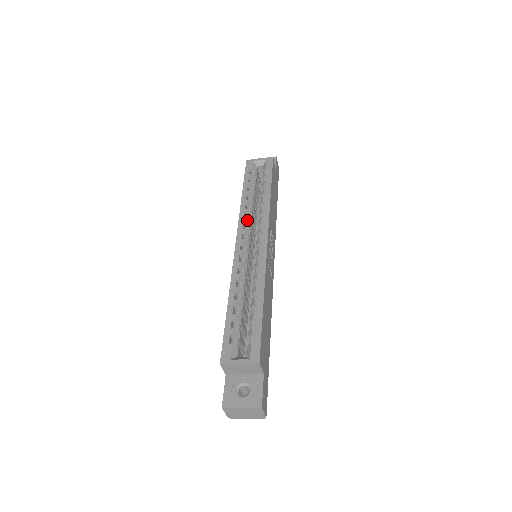
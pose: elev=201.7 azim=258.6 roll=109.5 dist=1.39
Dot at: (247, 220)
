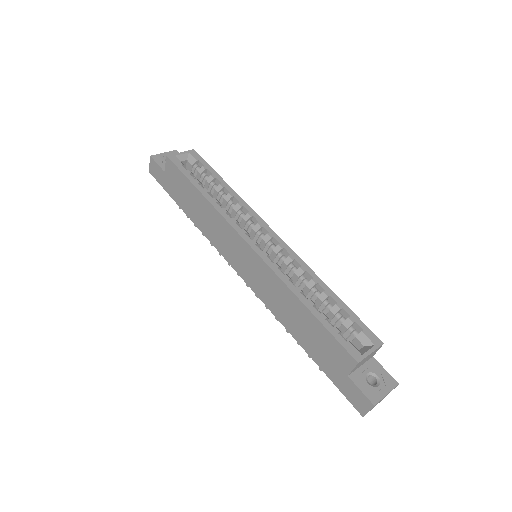
Dot at: occluded
